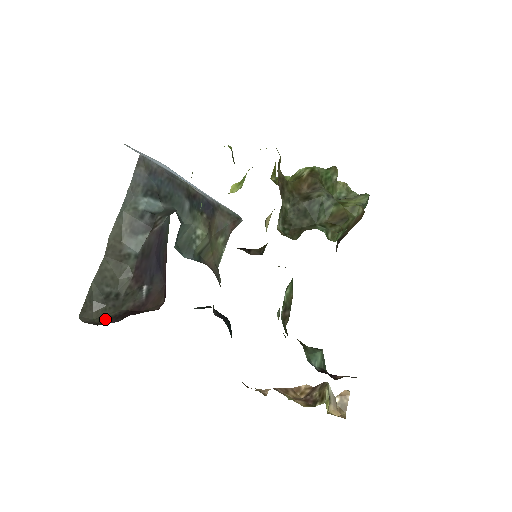
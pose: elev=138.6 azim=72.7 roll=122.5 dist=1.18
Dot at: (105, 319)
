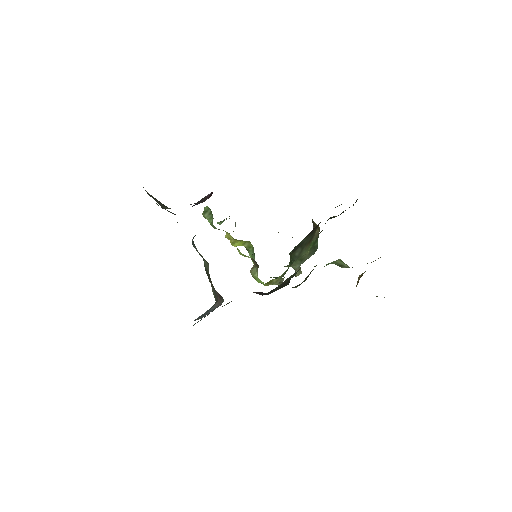
Dot at: occluded
